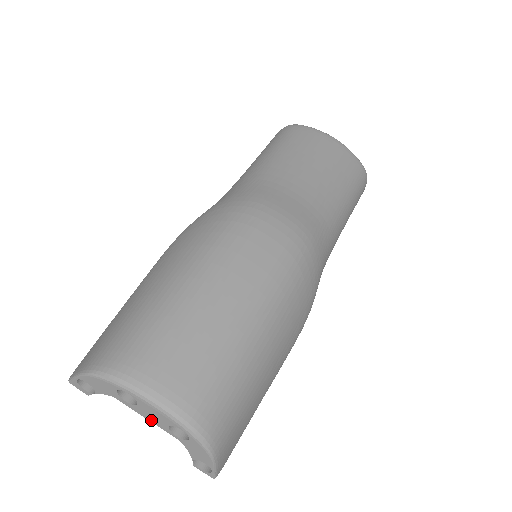
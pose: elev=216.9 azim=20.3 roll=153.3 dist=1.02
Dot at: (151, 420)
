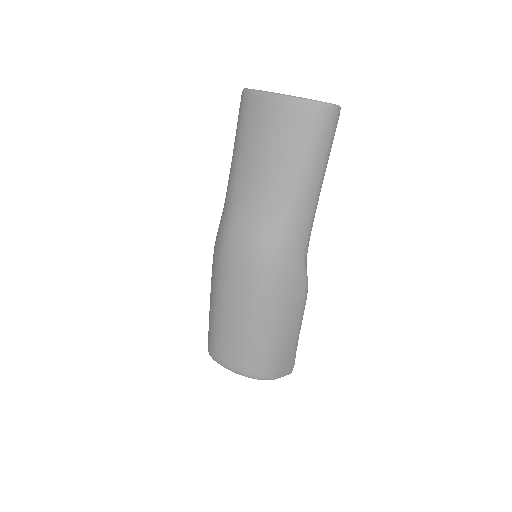
Dot at: occluded
